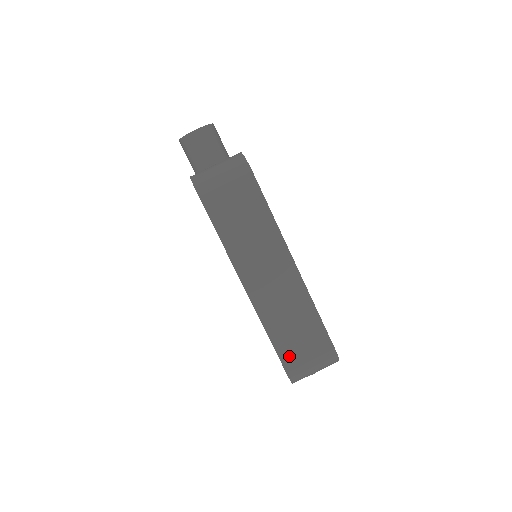
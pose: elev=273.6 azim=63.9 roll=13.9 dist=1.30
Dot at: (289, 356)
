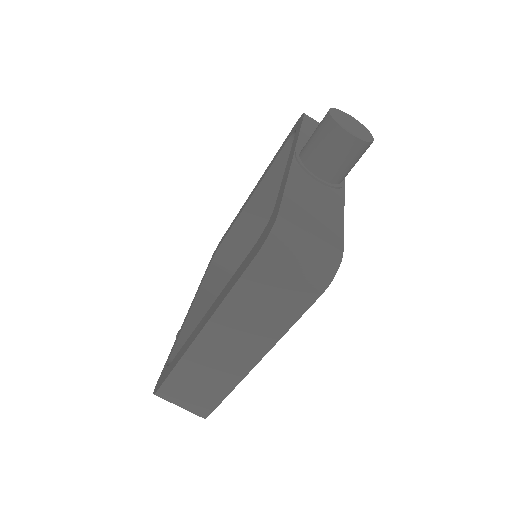
Dot at: (172, 388)
